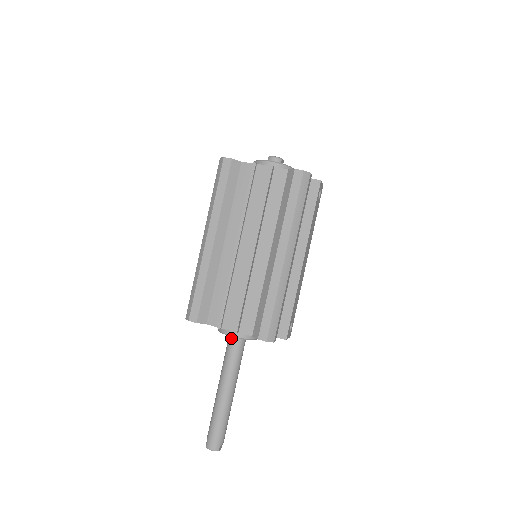
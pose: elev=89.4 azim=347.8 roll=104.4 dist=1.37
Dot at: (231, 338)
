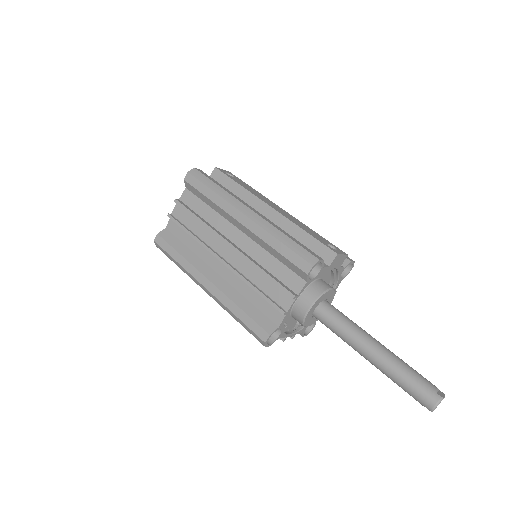
Dot at: (317, 316)
